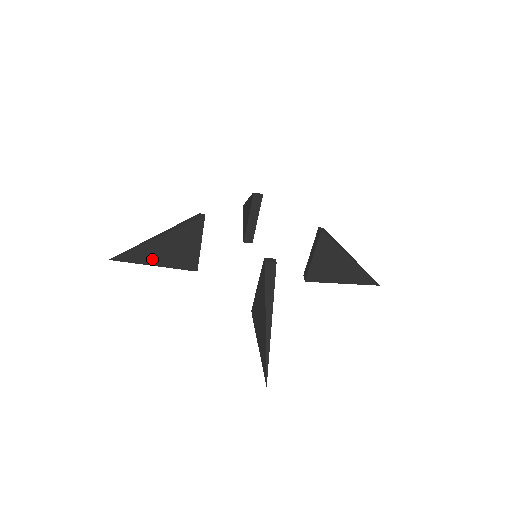
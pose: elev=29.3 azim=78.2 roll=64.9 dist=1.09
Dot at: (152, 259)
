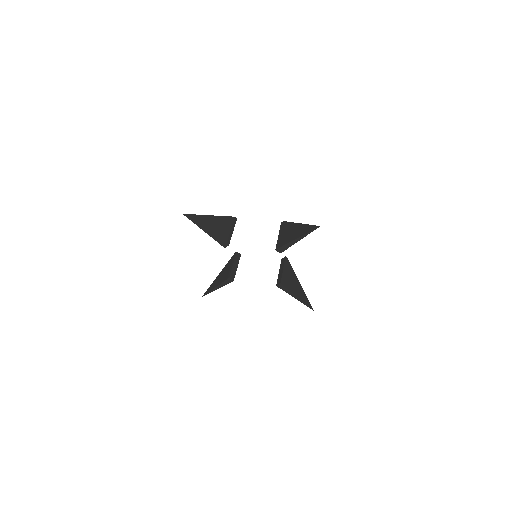
Dot at: (206, 226)
